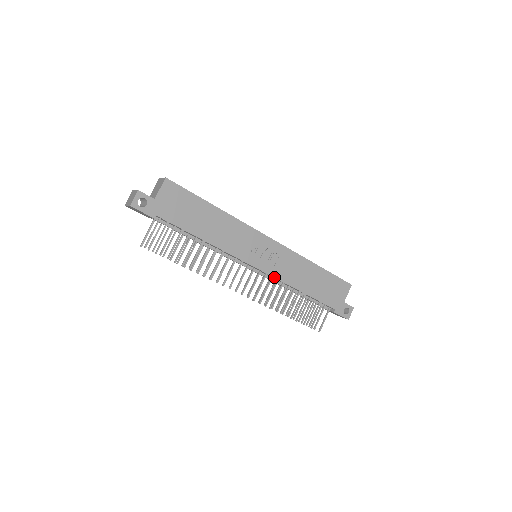
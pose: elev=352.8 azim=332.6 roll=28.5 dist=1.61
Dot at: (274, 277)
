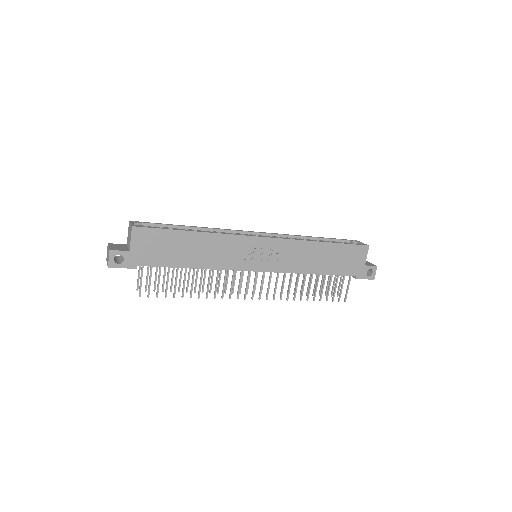
Dot at: occluded
